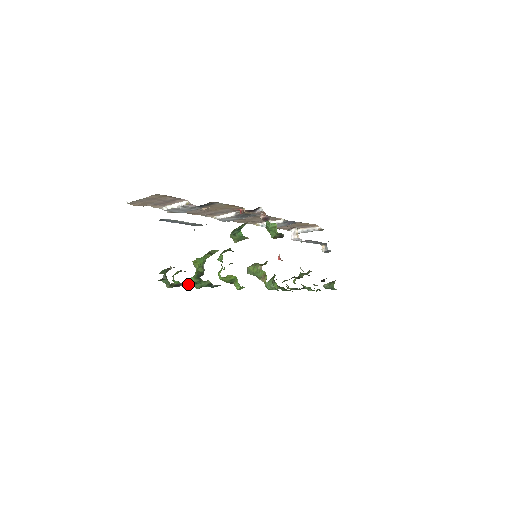
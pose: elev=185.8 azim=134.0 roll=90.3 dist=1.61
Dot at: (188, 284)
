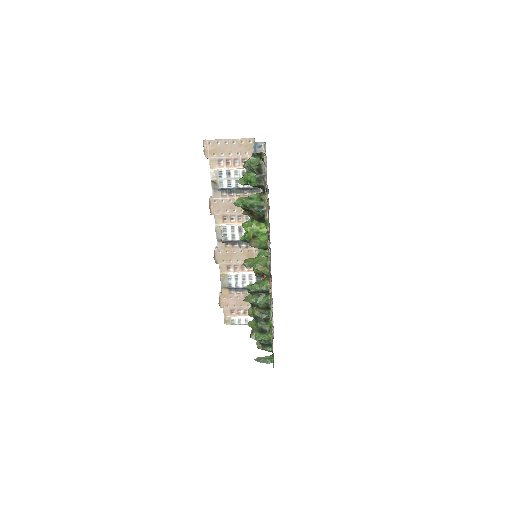
Dot at: (259, 183)
